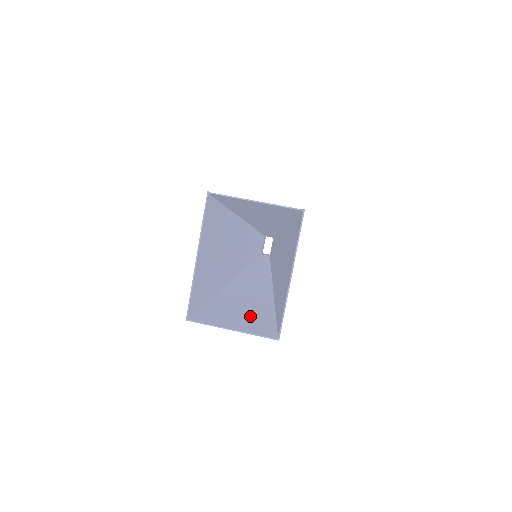
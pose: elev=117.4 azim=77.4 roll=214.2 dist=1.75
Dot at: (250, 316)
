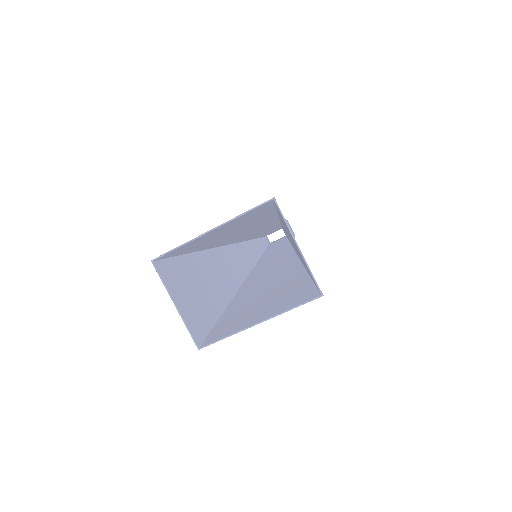
Dot at: (200, 302)
